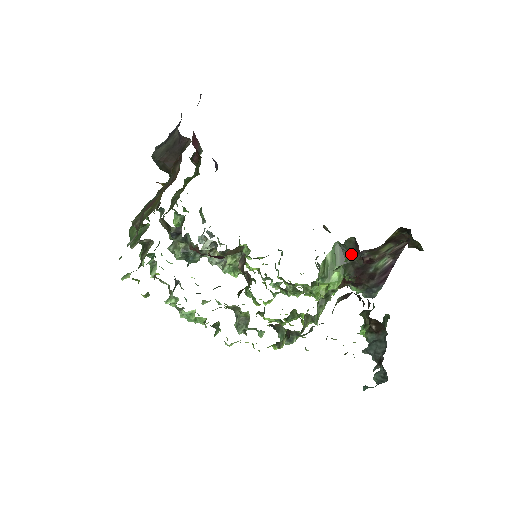
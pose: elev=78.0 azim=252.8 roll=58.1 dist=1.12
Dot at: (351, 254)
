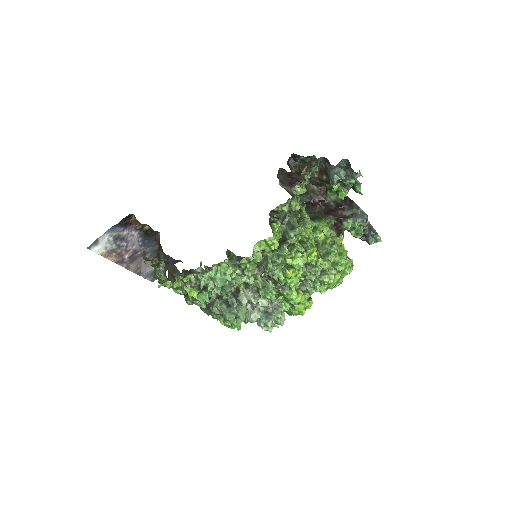
Dot at: (312, 212)
